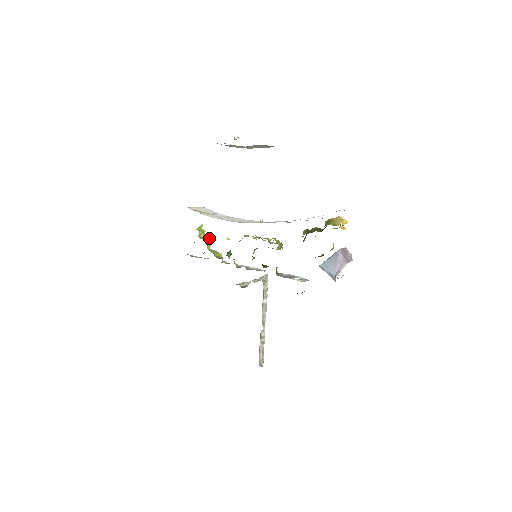
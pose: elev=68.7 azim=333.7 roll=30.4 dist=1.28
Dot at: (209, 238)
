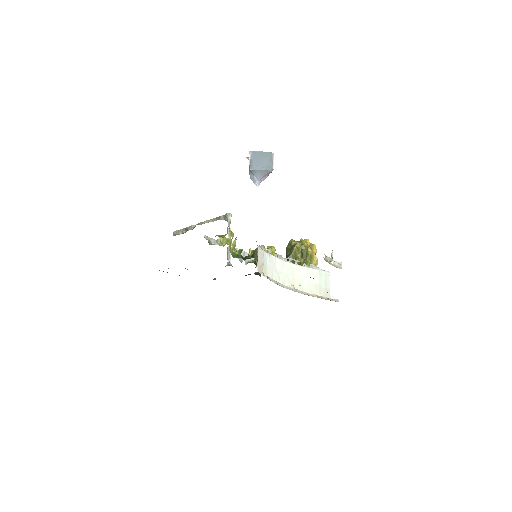
Dot at: occluded
